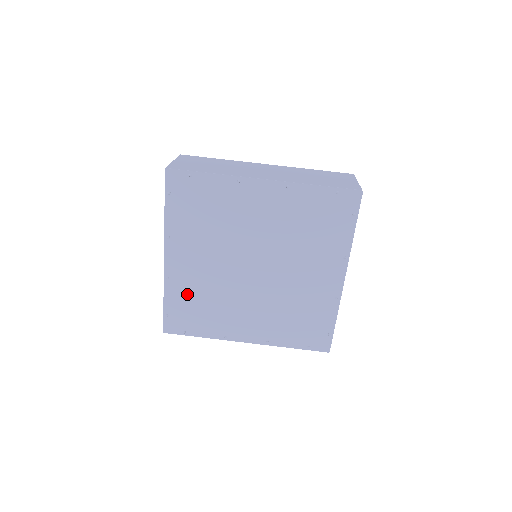
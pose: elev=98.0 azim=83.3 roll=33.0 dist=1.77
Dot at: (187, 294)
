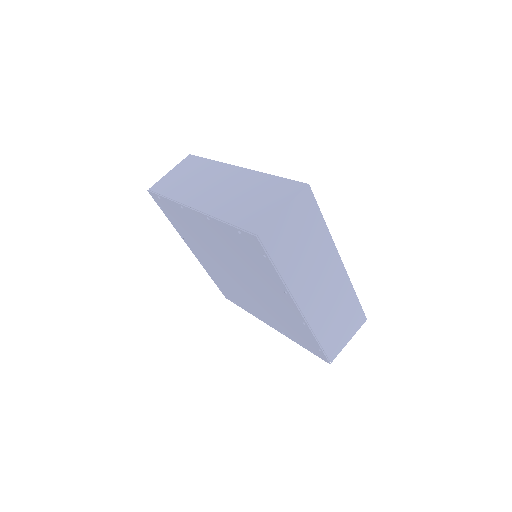
Dot at: (184, 219)
